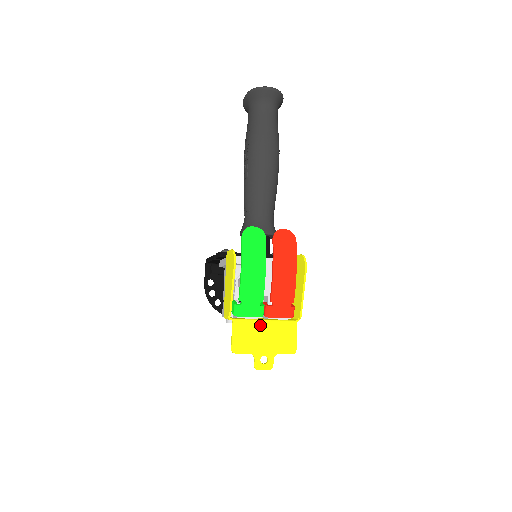
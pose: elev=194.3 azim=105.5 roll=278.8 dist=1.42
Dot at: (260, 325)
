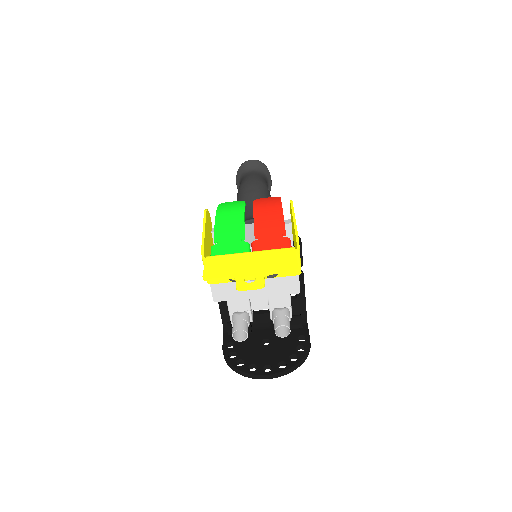
Dot at: (242, 255)
